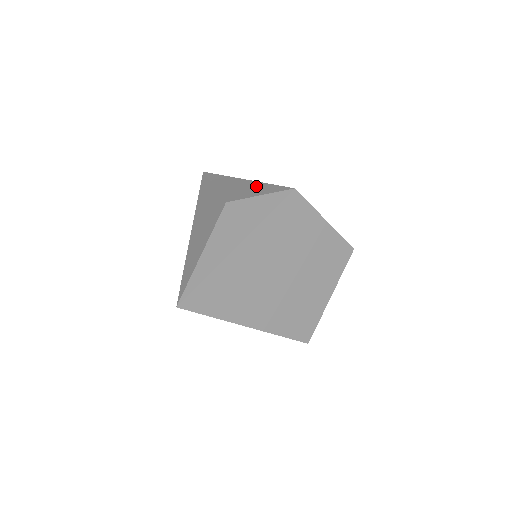
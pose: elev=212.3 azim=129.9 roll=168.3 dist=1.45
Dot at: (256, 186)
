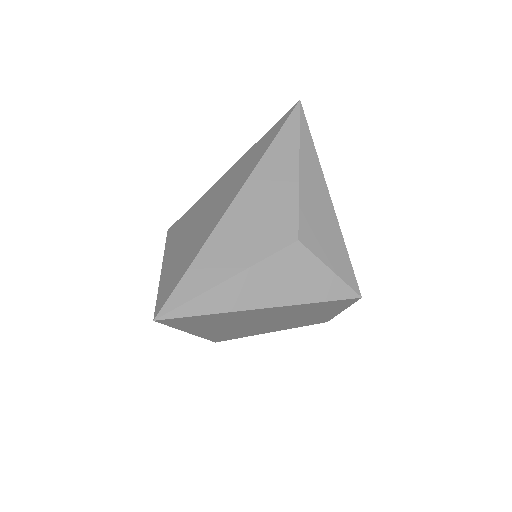
Dot at: (335, 238)
